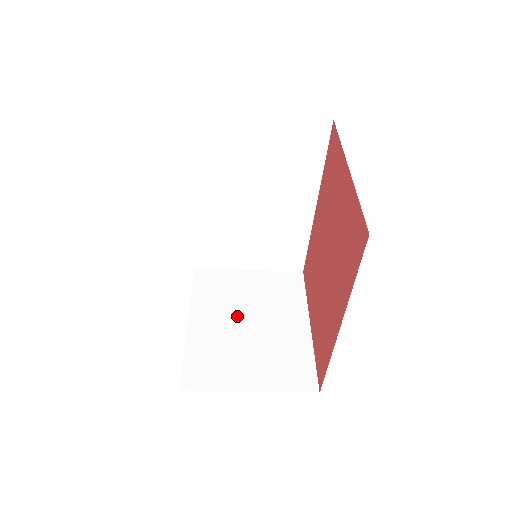
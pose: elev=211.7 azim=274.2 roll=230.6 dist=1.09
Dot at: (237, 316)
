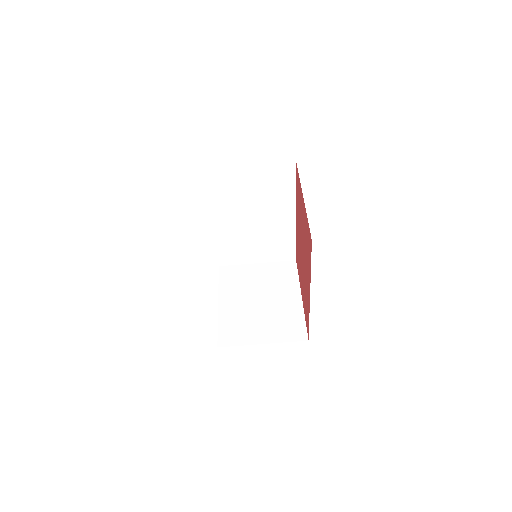
Dot at: (251, 296)
